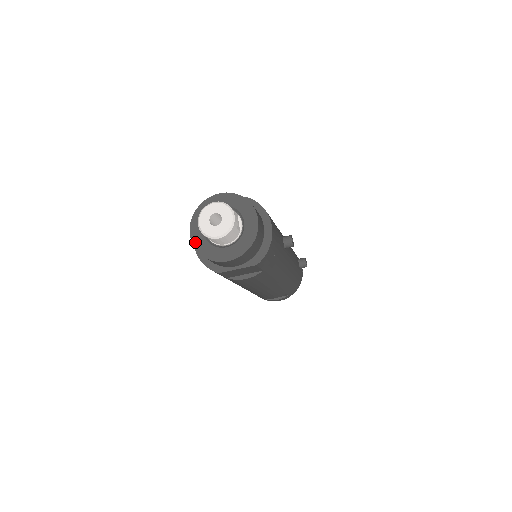
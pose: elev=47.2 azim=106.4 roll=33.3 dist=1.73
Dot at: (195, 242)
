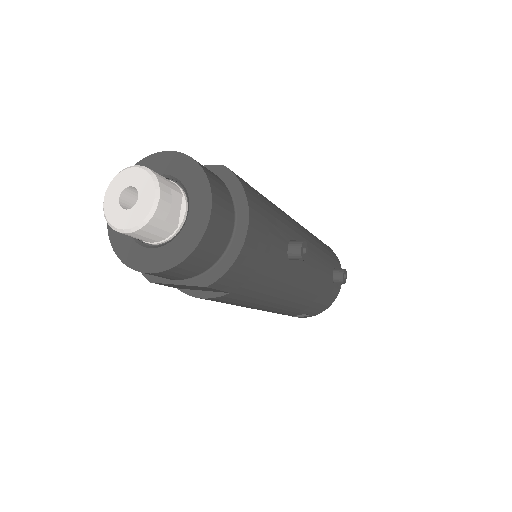
Dot at: occluded
